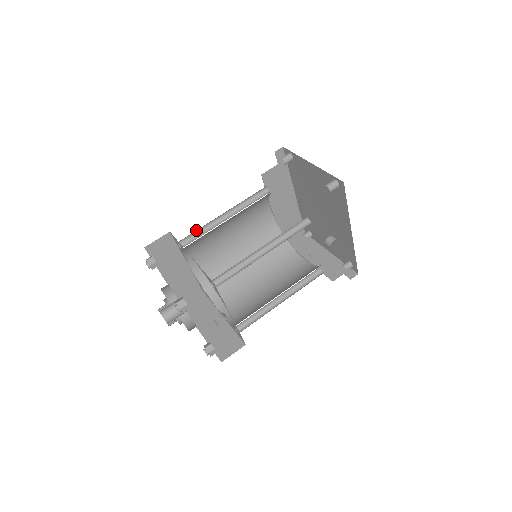
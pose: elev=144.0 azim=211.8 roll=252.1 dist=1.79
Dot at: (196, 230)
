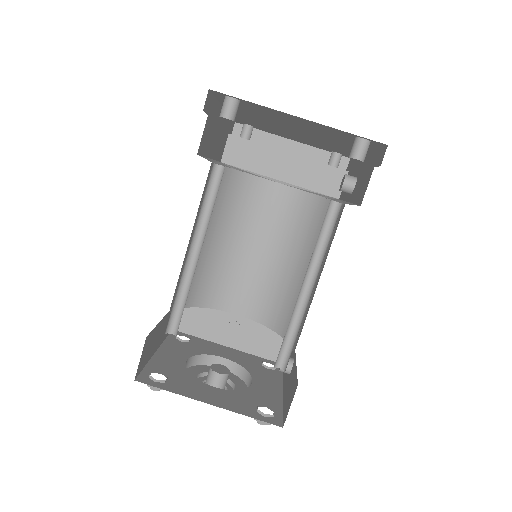
Dot at: occluded
